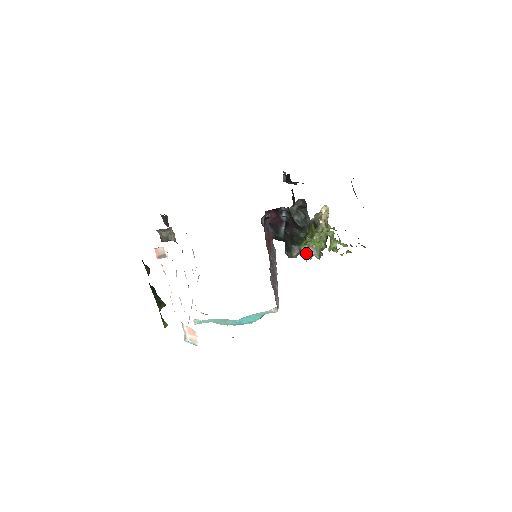
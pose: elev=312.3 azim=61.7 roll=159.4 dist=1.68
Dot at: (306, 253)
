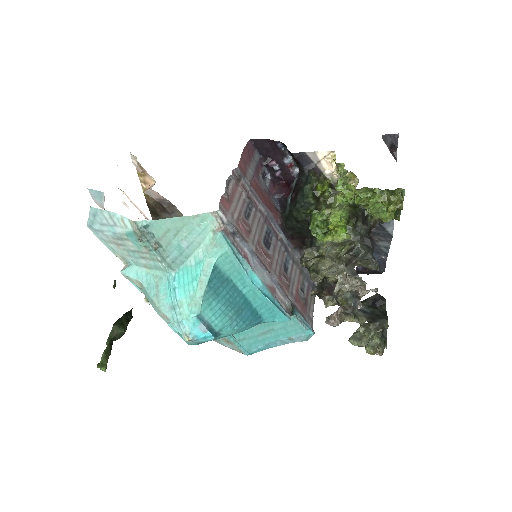
Dot at: (325, 249)
